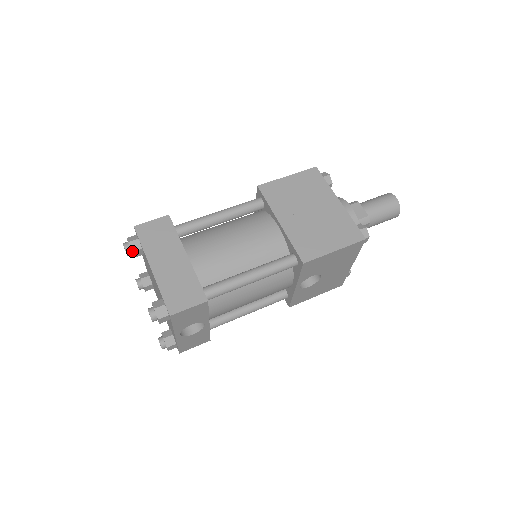
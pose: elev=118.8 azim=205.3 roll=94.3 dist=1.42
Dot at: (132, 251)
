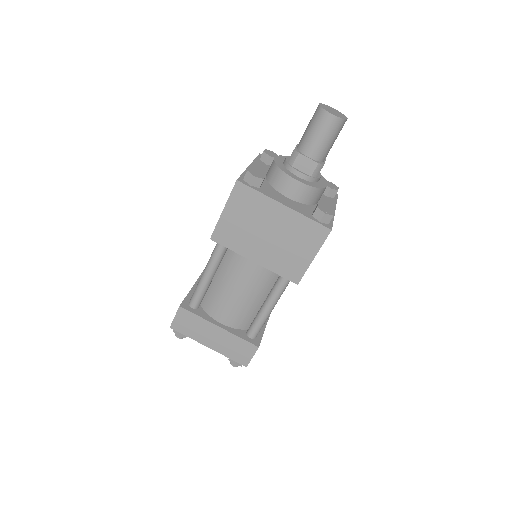
Dot at: (185, 337)
